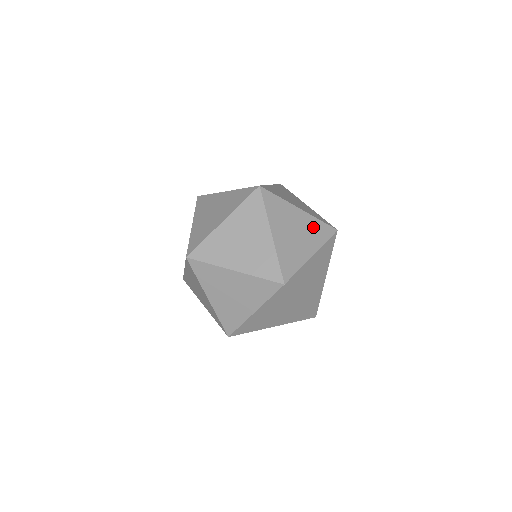
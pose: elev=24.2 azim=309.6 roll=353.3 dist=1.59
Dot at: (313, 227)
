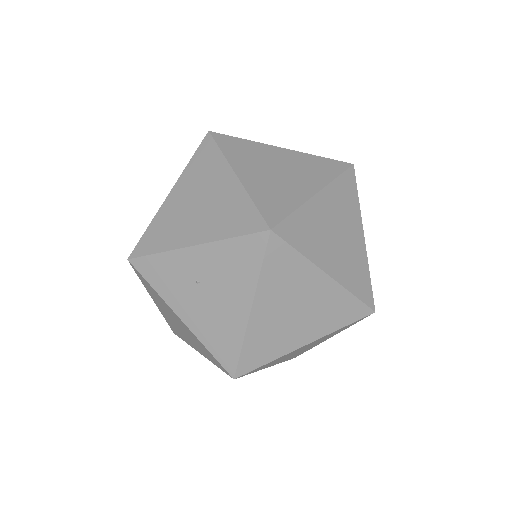
Dot at: occluded
